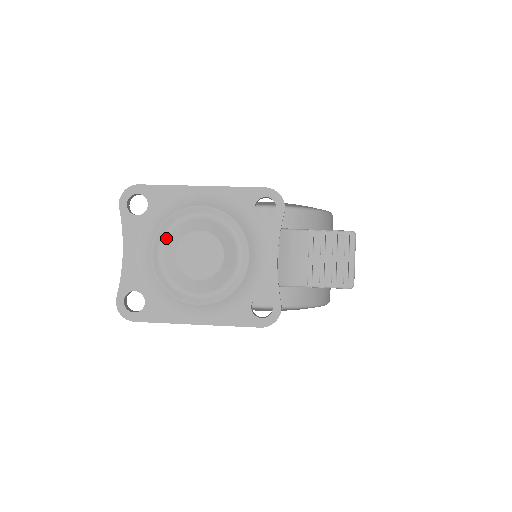
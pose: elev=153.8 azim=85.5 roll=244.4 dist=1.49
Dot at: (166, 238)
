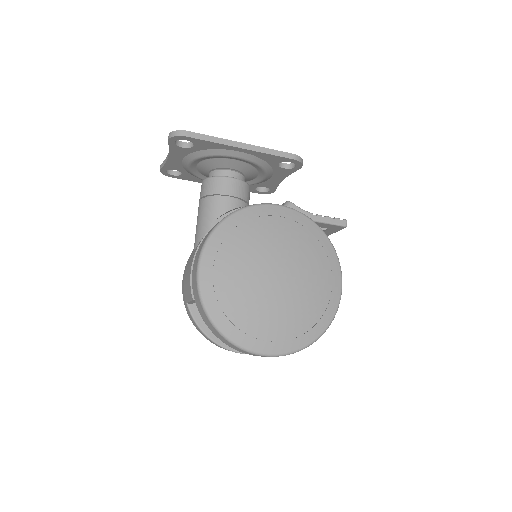
Dot at: occluded
